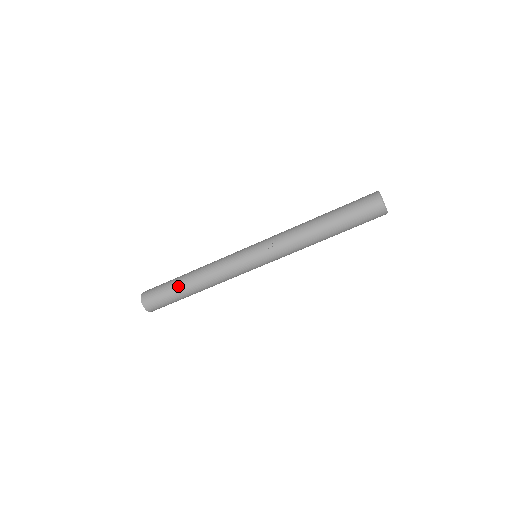
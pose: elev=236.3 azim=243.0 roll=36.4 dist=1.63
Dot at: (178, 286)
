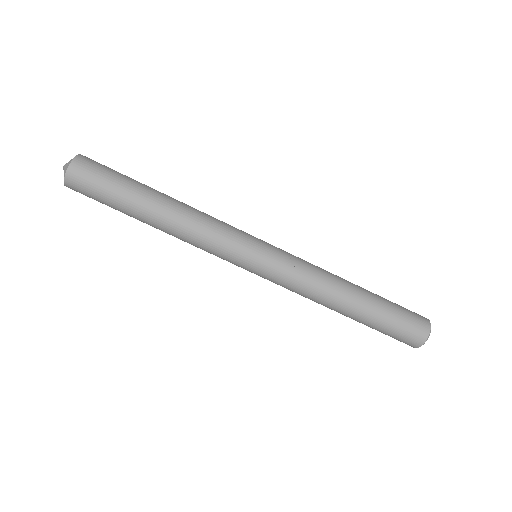
Dot at: (143, 189)
